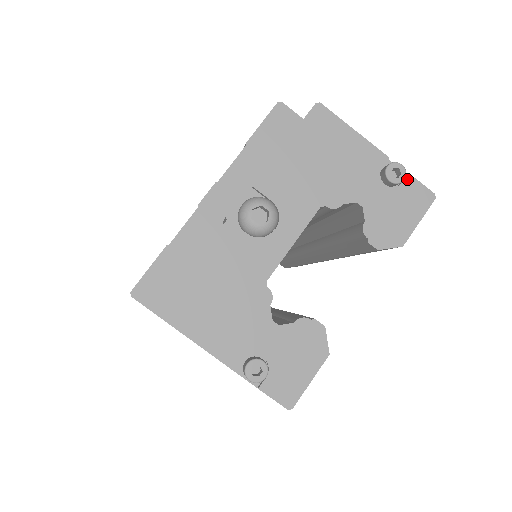
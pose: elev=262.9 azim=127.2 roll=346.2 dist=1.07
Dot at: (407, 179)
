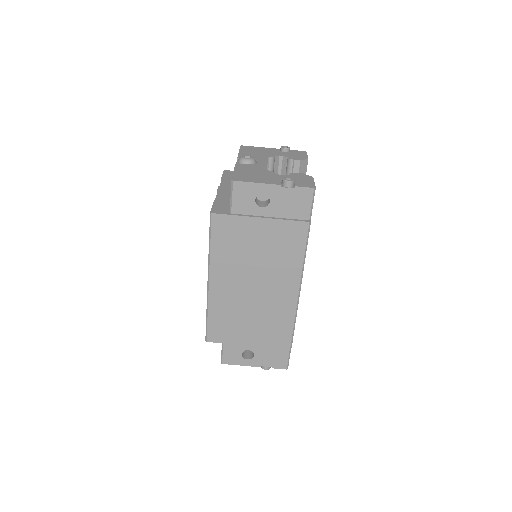
Dot at: (291, 151)
